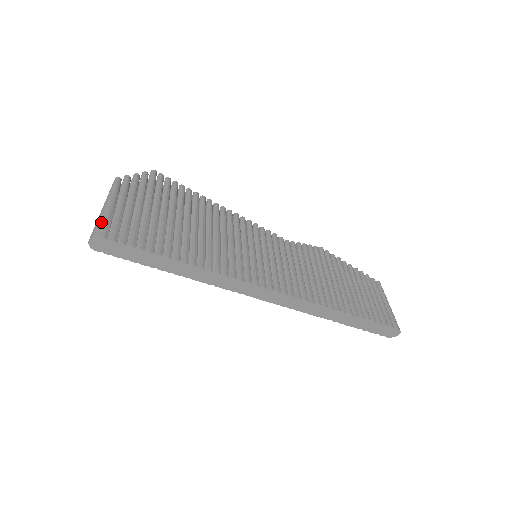
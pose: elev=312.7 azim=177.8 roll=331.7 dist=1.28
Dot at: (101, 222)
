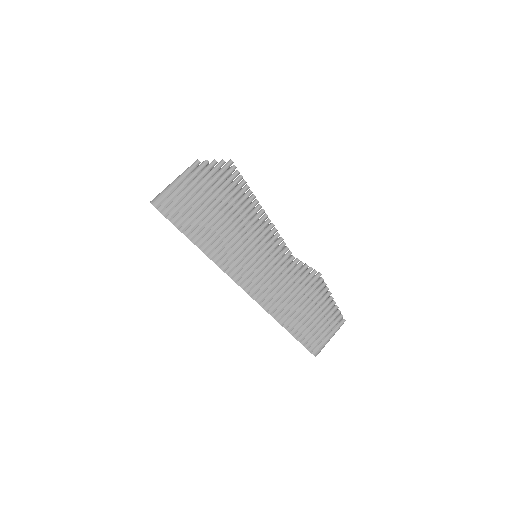
Dot at: (162, 195)
